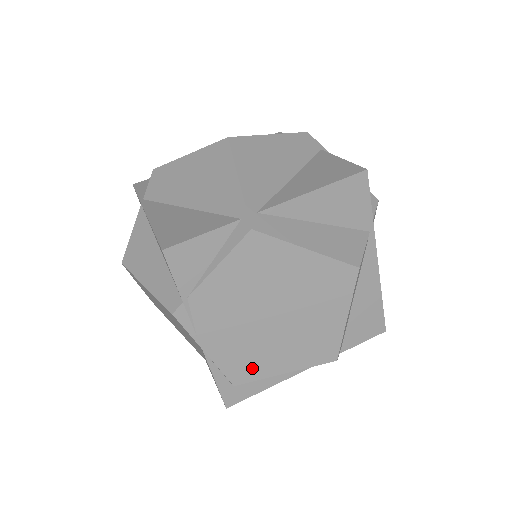
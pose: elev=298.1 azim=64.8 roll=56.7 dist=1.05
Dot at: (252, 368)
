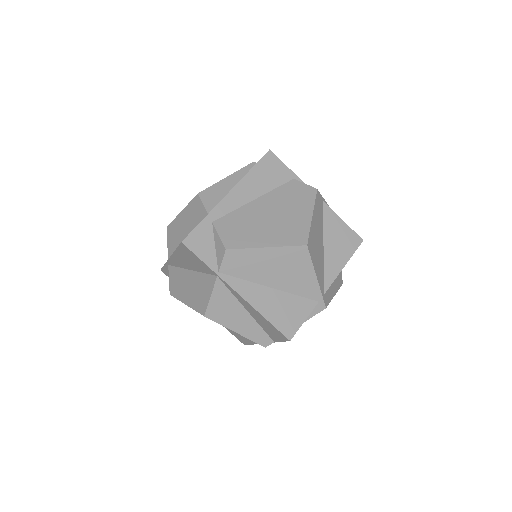
Dot at: occluded
